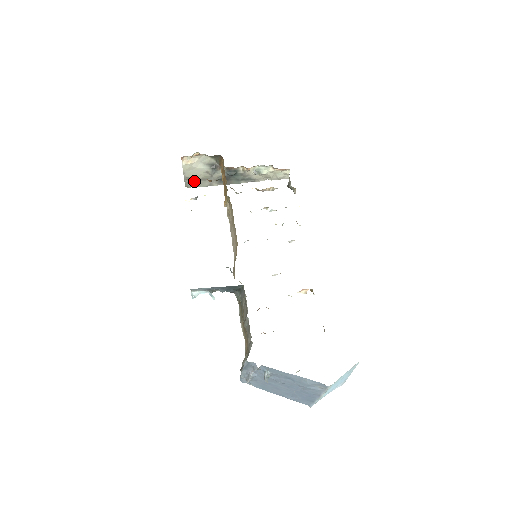
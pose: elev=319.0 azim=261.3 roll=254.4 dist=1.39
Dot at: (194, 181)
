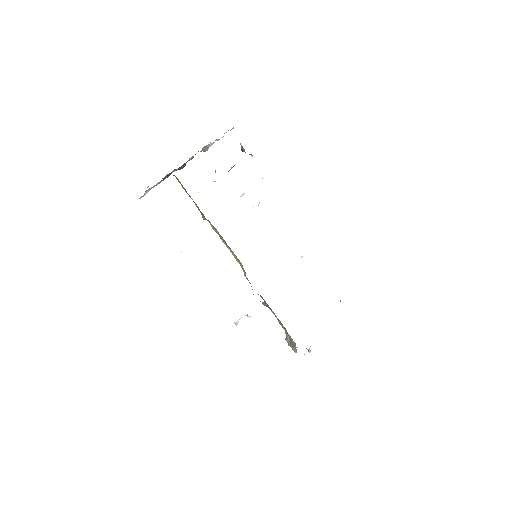
Dot at: occluded
